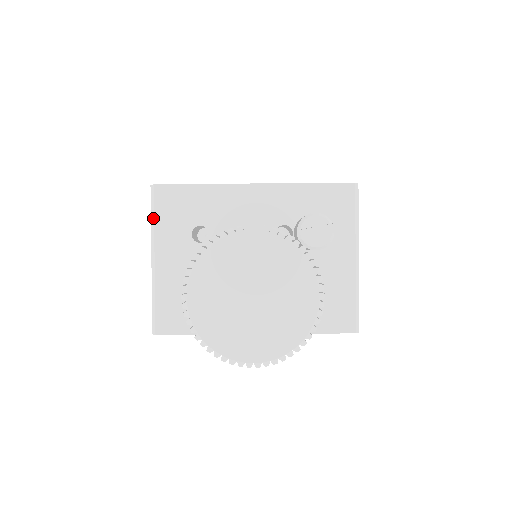
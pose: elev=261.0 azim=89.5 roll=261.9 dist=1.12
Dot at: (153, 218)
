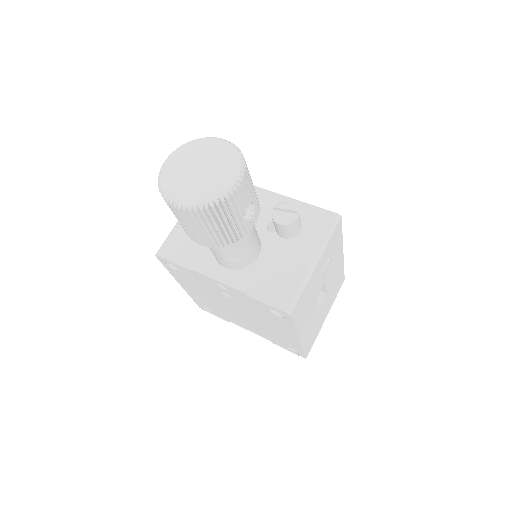
Dot at: occluded
